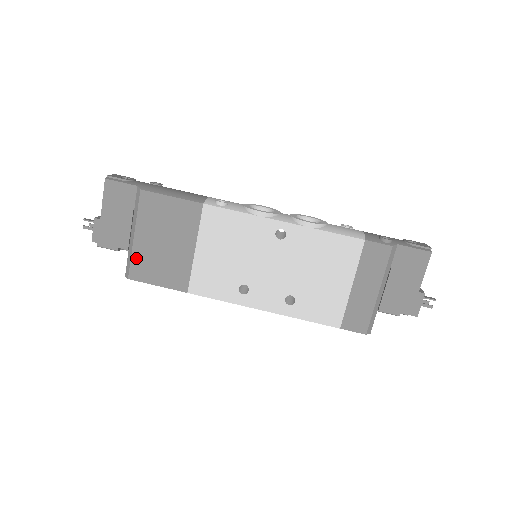
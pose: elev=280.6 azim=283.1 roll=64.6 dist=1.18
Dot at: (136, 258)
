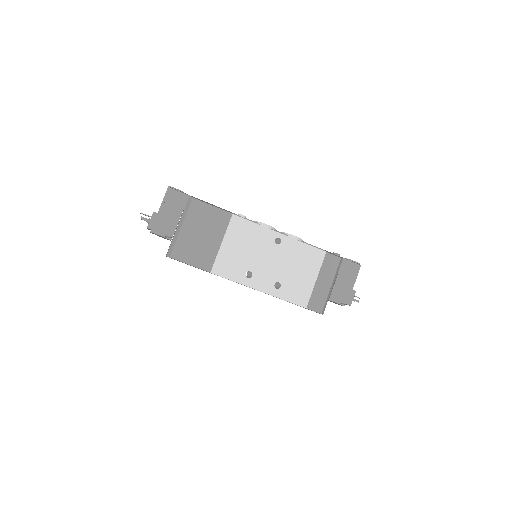
Dot at: (179, 243)
